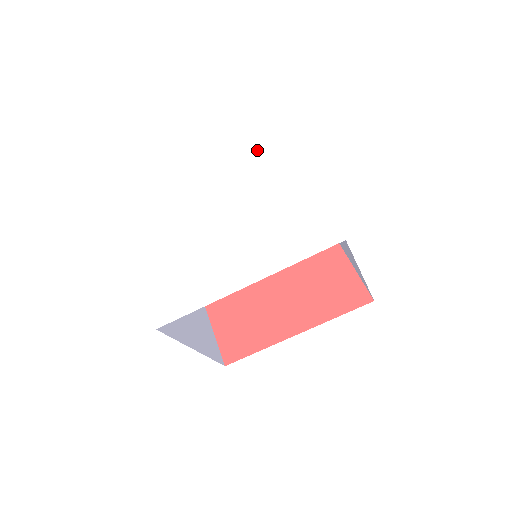
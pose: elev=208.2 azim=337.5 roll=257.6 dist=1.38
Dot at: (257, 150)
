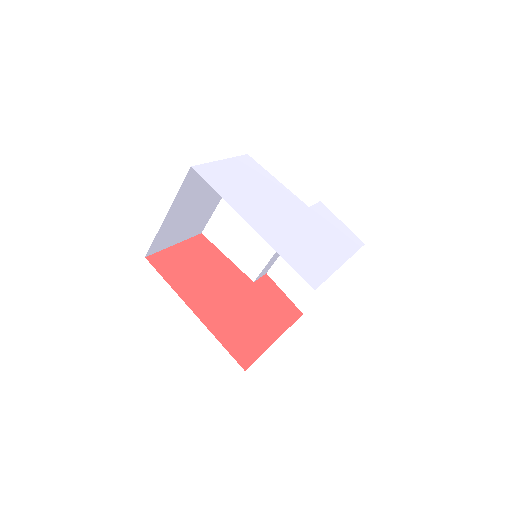
Dot at: (344, 232)
